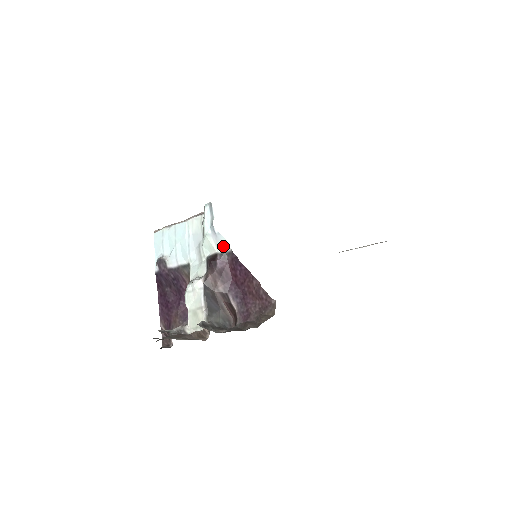
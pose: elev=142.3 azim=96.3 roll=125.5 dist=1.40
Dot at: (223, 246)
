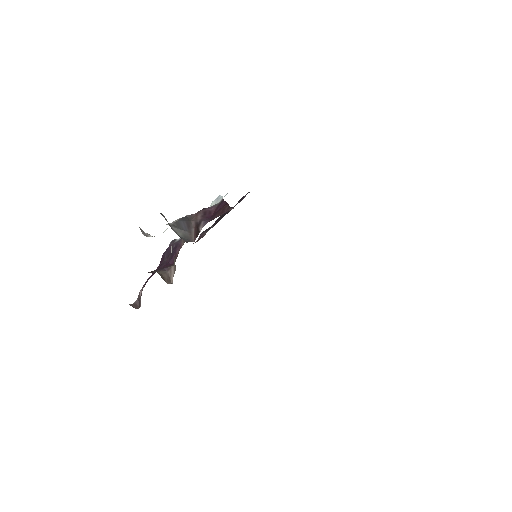
Dot at: (219, 201)
